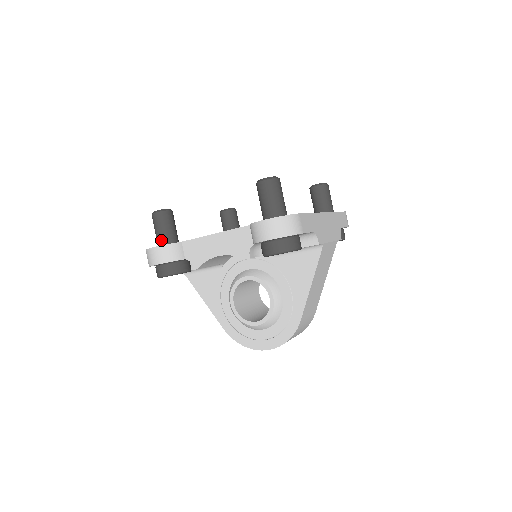
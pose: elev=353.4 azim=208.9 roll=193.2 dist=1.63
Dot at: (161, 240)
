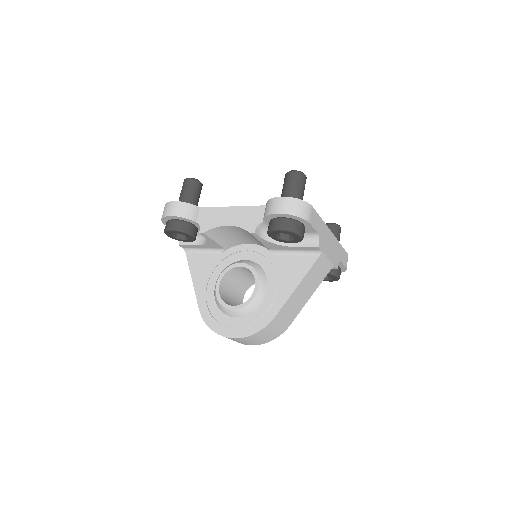
Dot at: (182, 201)
